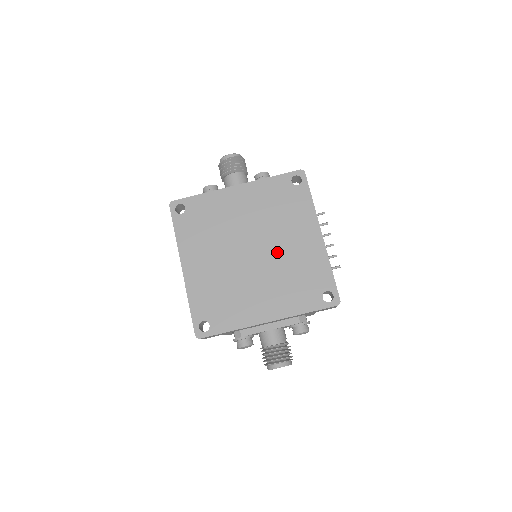
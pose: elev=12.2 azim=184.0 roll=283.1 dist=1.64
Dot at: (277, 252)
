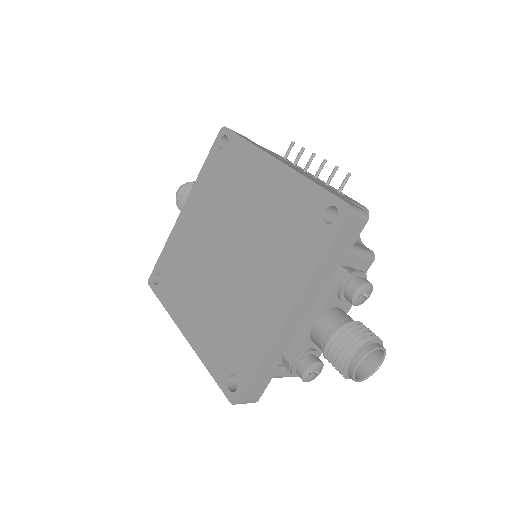
Dot at: (249, 227)
